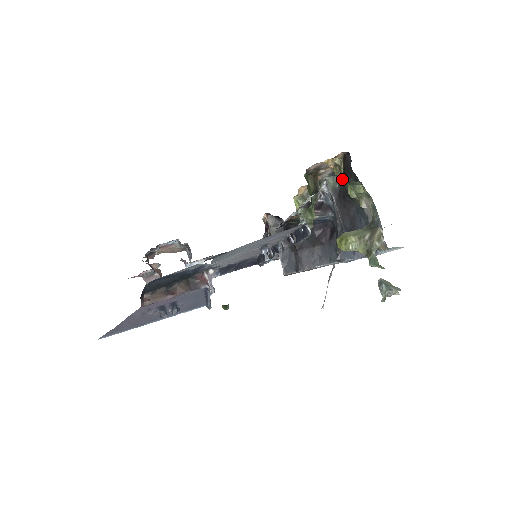
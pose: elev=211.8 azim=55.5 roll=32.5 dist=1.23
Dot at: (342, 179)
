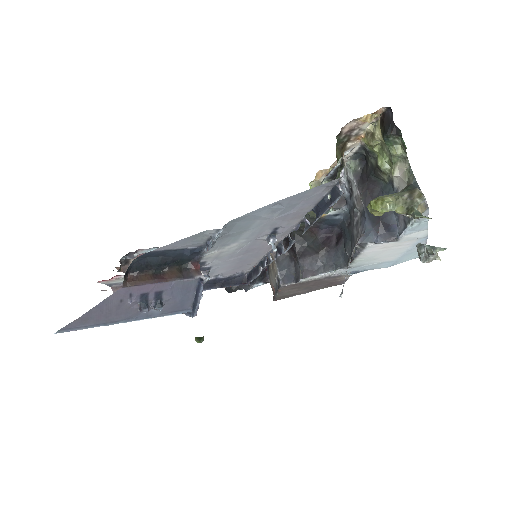
Dot at: (371, 152)
